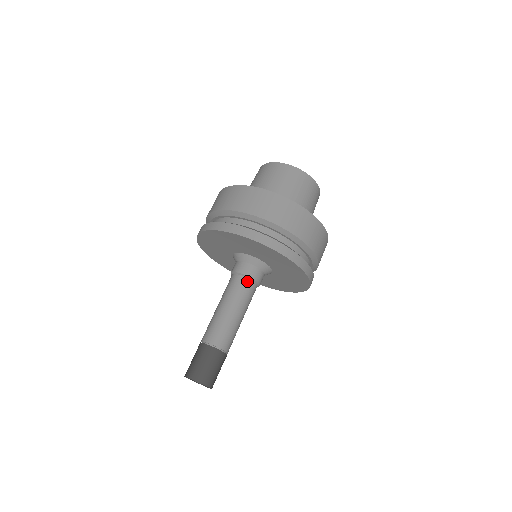
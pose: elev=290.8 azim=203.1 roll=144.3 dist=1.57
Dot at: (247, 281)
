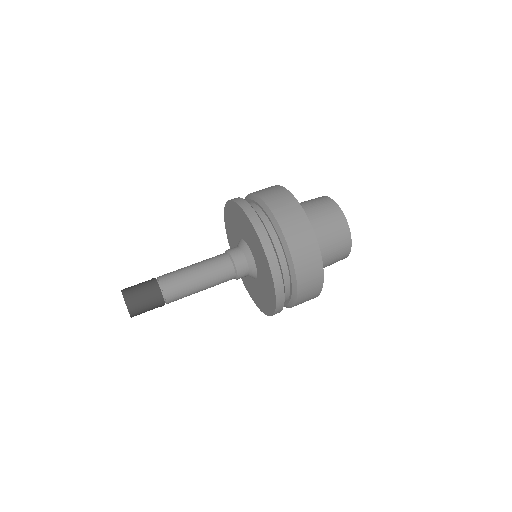
Dot at: (232, 272)
